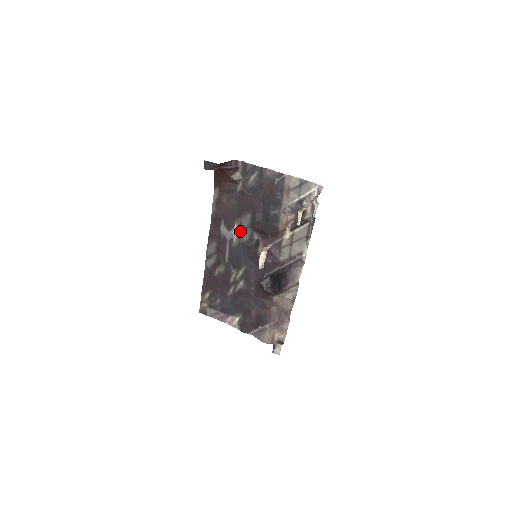
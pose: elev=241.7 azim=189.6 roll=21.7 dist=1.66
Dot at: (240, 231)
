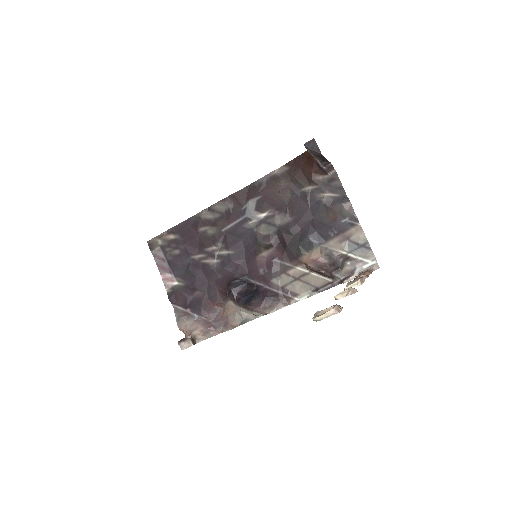
Dot at: (265, 221)
